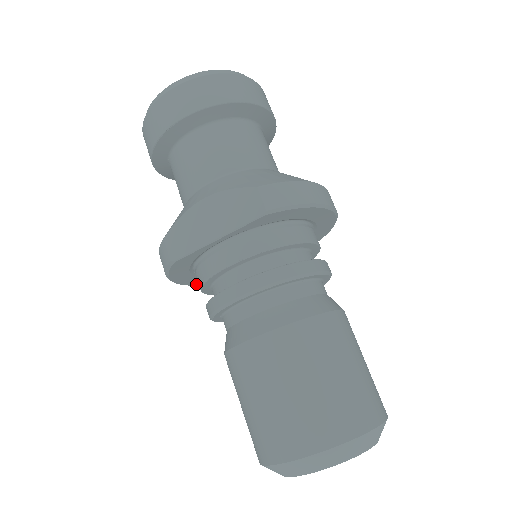
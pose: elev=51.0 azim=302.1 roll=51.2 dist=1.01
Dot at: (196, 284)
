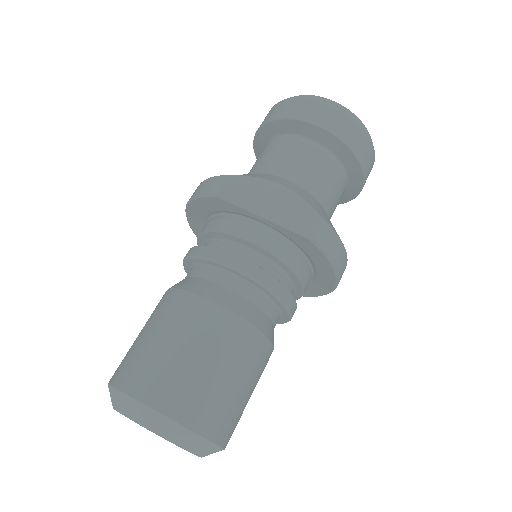
Dot at: (192, 226)
